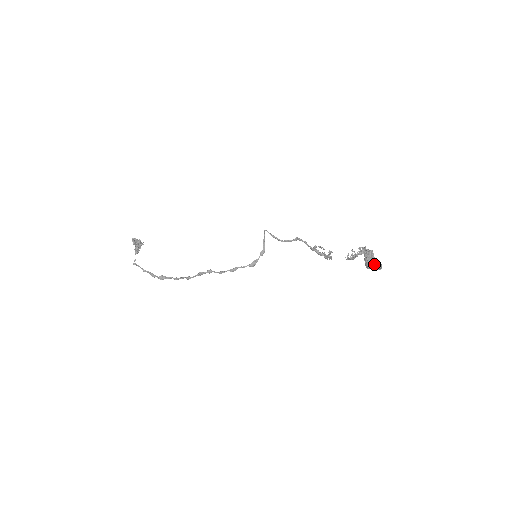
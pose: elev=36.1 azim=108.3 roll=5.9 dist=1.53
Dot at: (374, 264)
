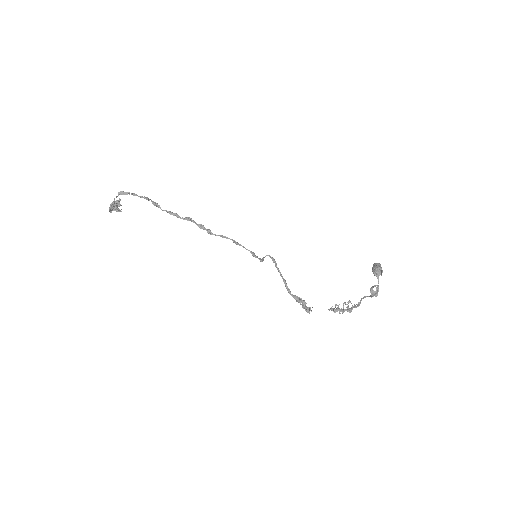
Dot at: (382, 270)
